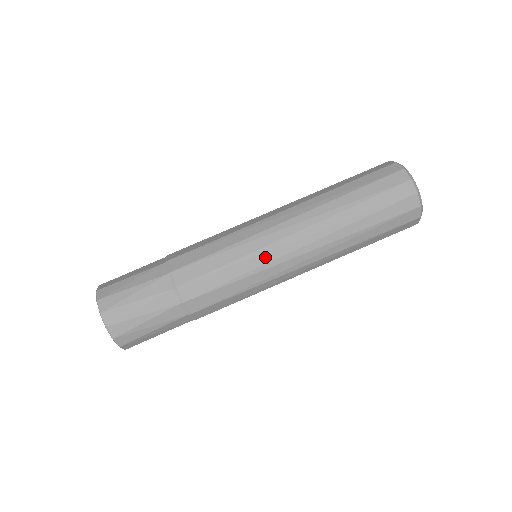
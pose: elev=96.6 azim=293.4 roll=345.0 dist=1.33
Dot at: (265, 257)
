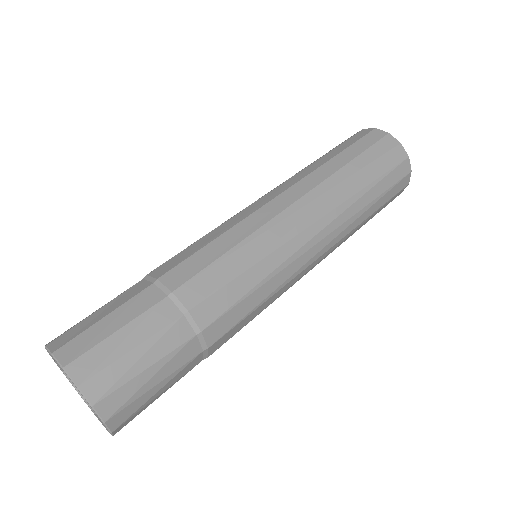
Dot at: (294, 266)
